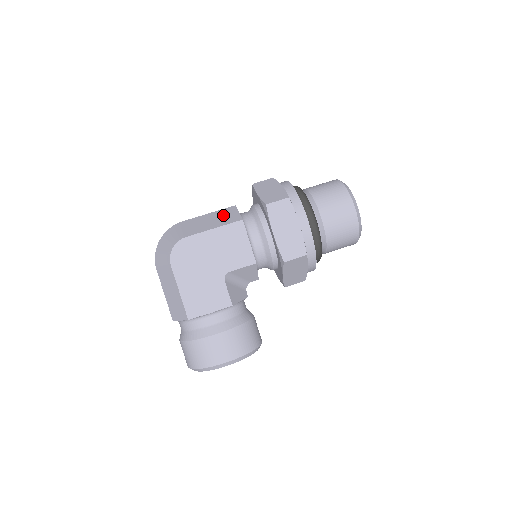
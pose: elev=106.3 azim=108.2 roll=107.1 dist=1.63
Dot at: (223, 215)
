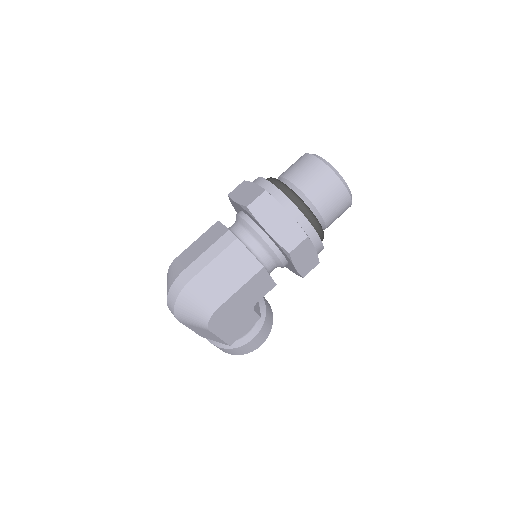
Dot at: (235, 261)
